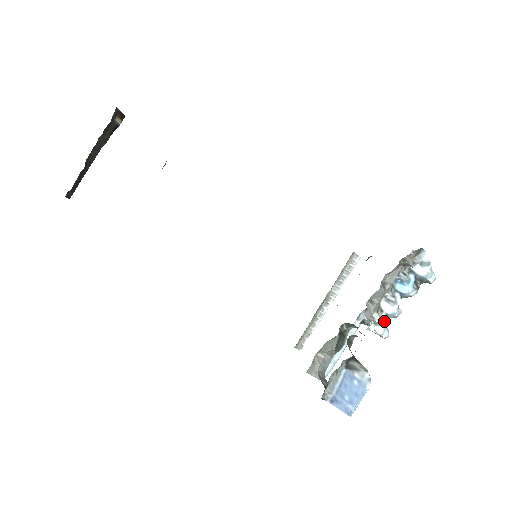
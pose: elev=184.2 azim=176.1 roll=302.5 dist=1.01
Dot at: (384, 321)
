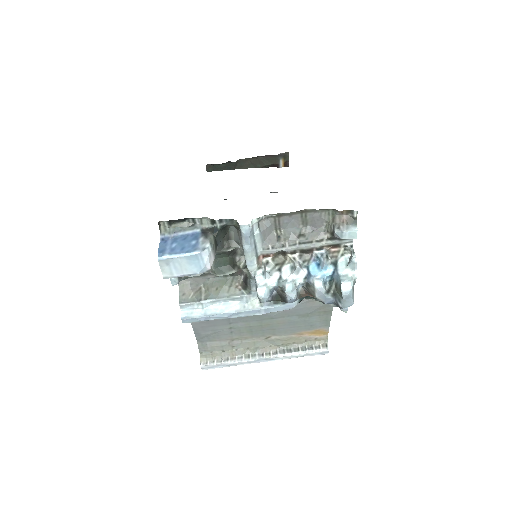
Dot at: (272, 277)
